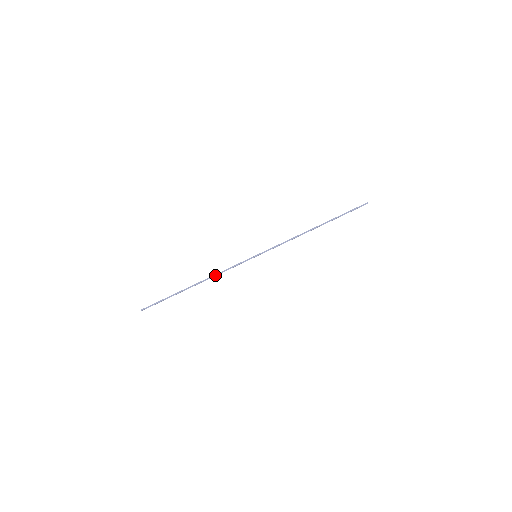
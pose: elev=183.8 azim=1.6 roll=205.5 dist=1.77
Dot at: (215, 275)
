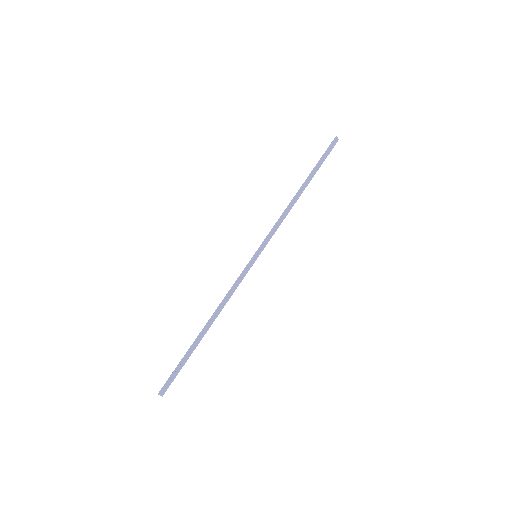
Dot at: (222, 302)
